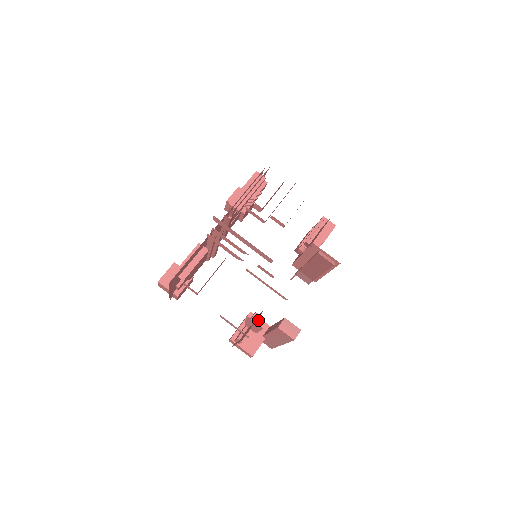
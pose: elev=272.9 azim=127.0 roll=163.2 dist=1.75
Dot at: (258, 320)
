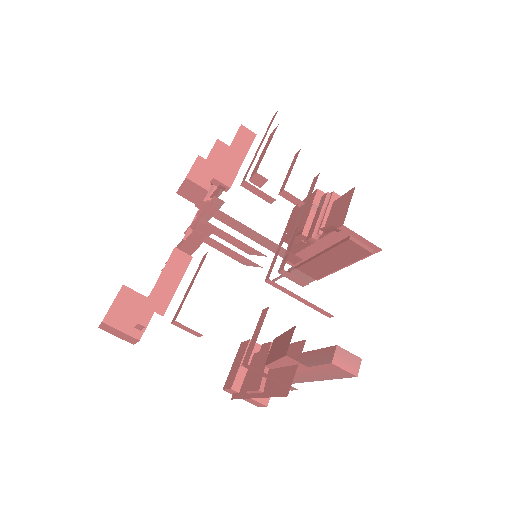
Dot at: occluded
